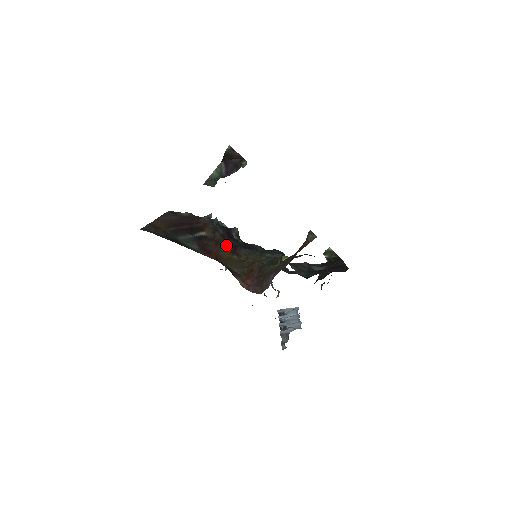
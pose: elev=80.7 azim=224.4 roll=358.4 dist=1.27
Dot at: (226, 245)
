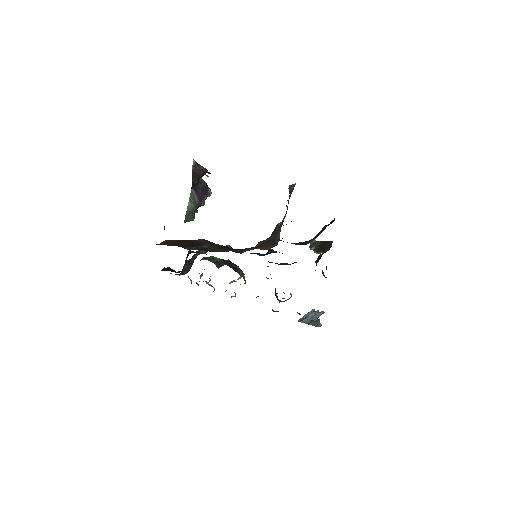
Dot at: occluded
